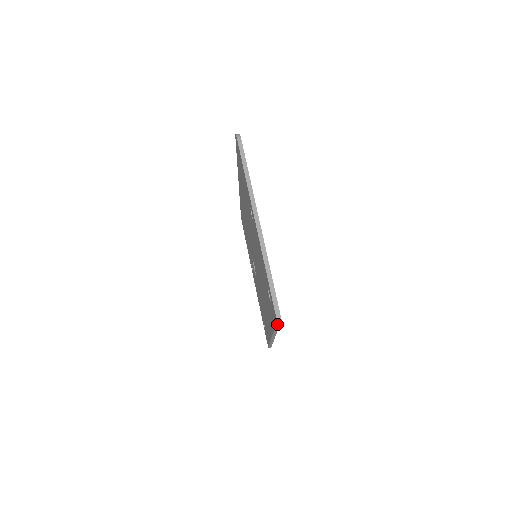
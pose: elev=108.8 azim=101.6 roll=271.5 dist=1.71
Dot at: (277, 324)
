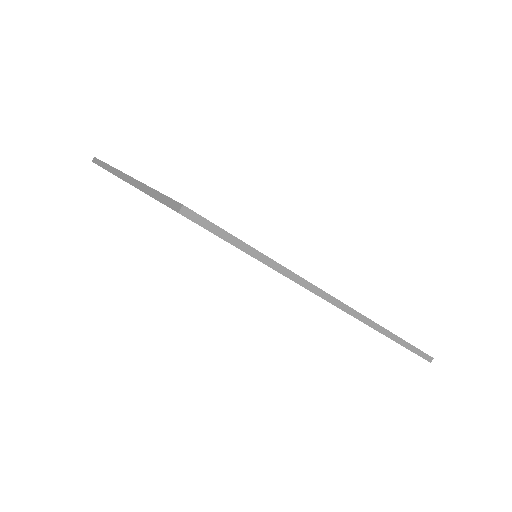
Dot at: (216, 233)
